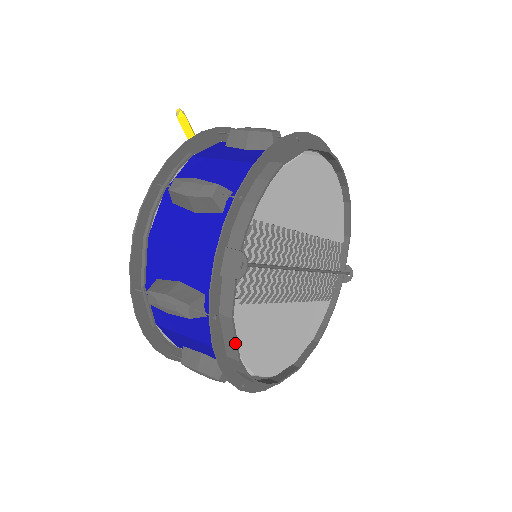
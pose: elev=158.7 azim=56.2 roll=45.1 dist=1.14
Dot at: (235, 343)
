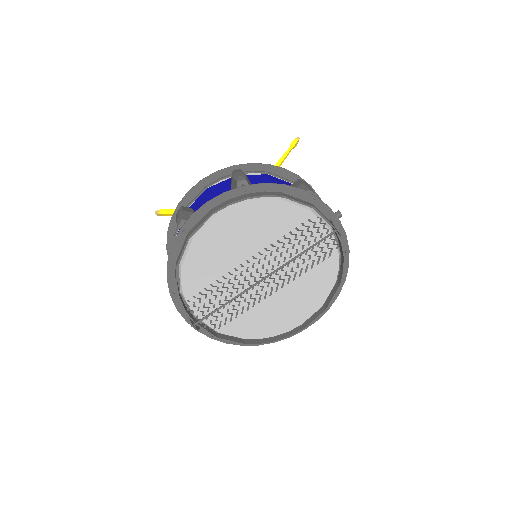
Dot at: (233, 342)
